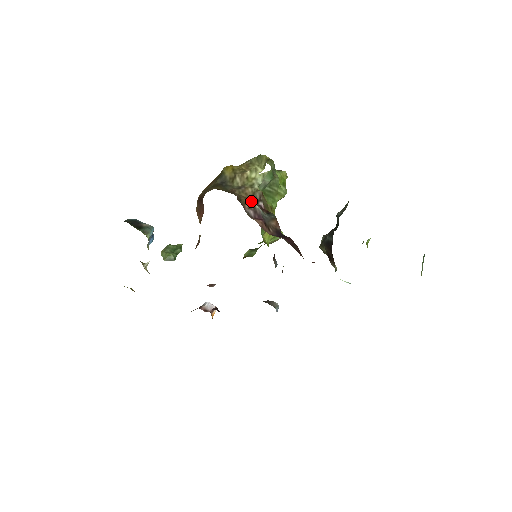
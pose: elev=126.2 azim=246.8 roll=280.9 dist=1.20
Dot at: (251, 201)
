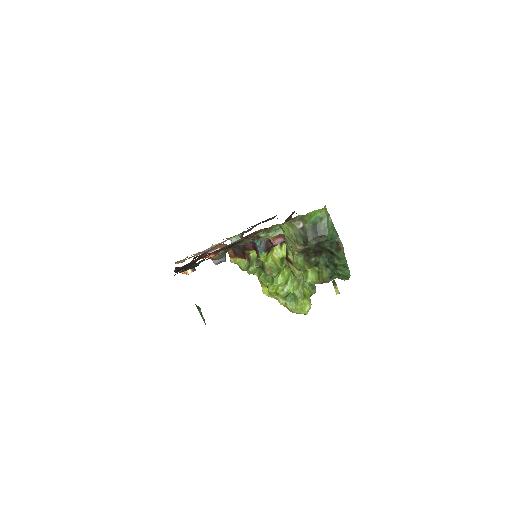
Dot at: occluded
